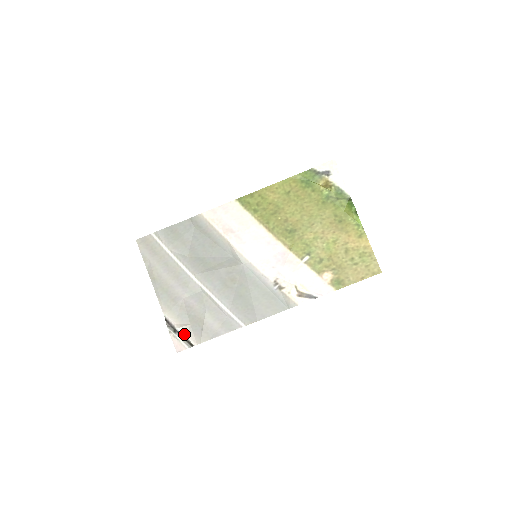
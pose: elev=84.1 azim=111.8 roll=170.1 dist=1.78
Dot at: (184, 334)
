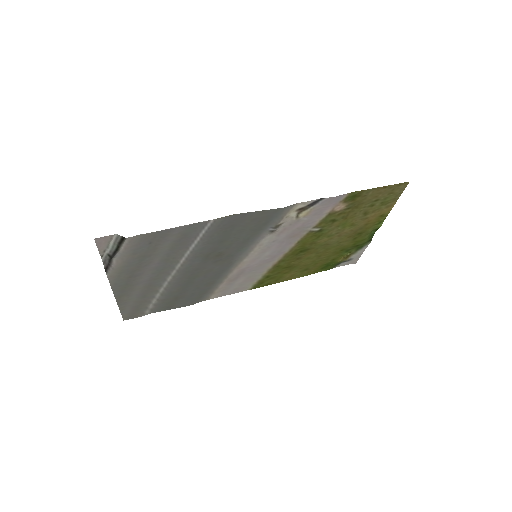
Dot at: (120, 252)
